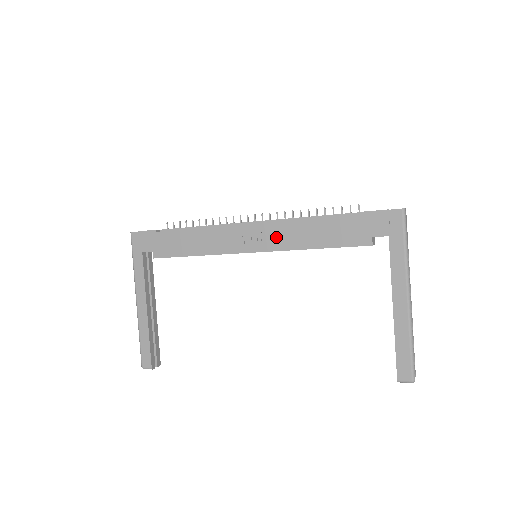
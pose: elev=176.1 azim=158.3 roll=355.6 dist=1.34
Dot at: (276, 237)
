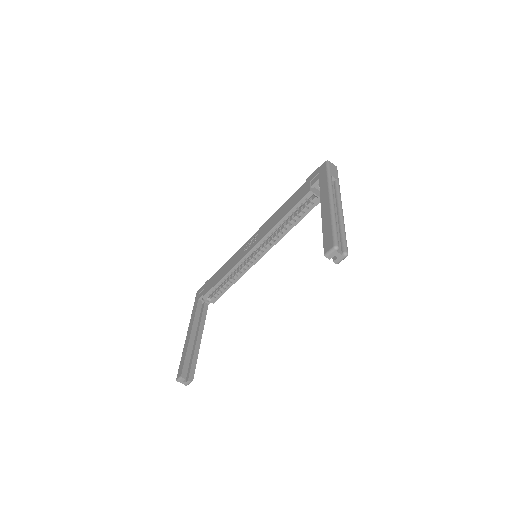
Dot at: (263, 231)
